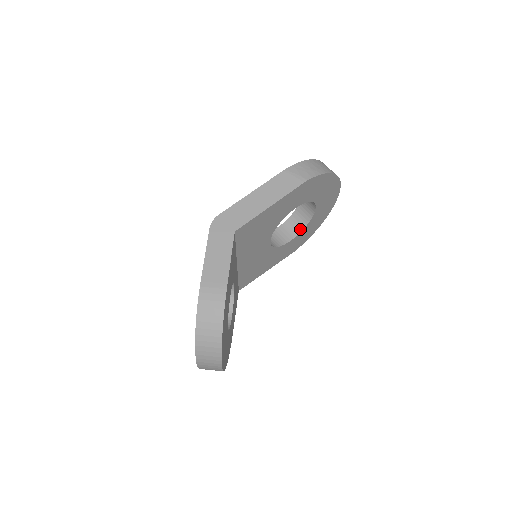
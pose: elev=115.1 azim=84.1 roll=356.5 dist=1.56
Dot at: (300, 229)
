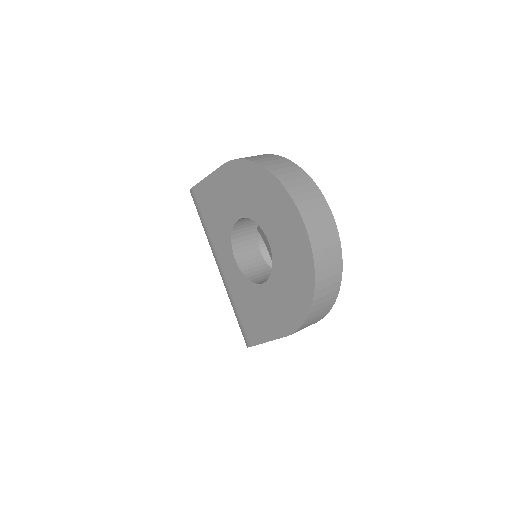
Dot at: occluded
